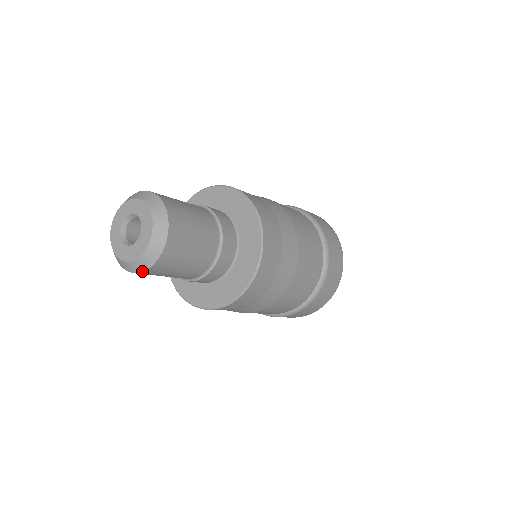
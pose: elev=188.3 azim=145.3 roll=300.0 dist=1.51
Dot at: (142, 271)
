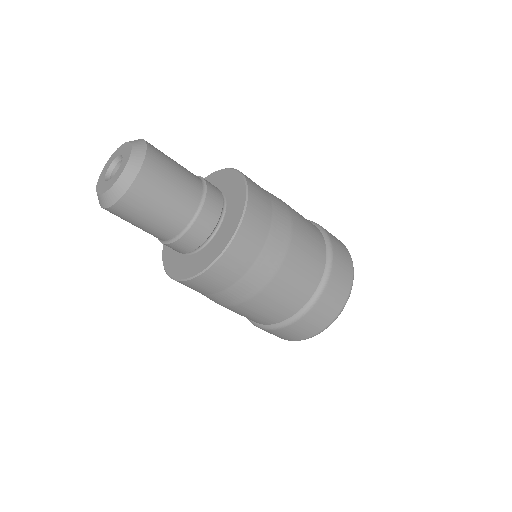
Dot at: (103, 207)
